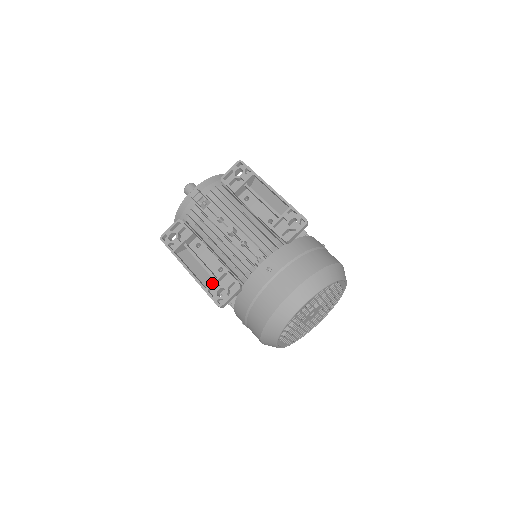
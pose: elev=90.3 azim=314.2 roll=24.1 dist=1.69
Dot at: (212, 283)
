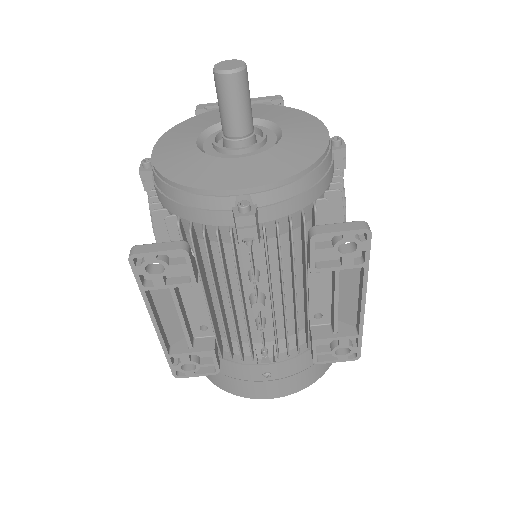
Dot at: (183, 354)
